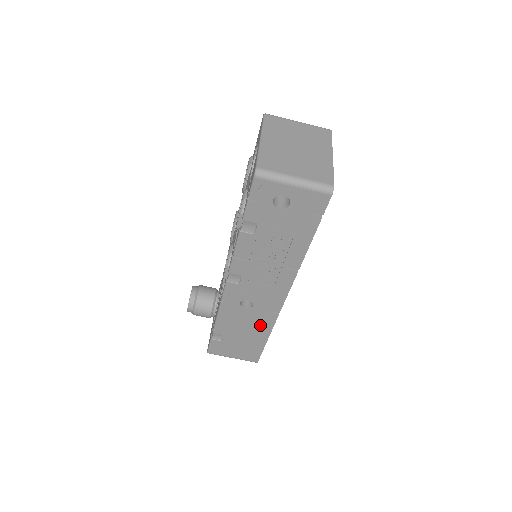
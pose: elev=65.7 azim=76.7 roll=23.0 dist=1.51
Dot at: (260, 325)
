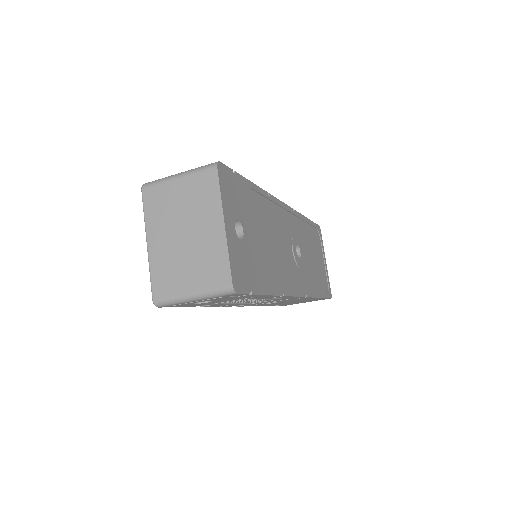
Dot at: (301, 299)
